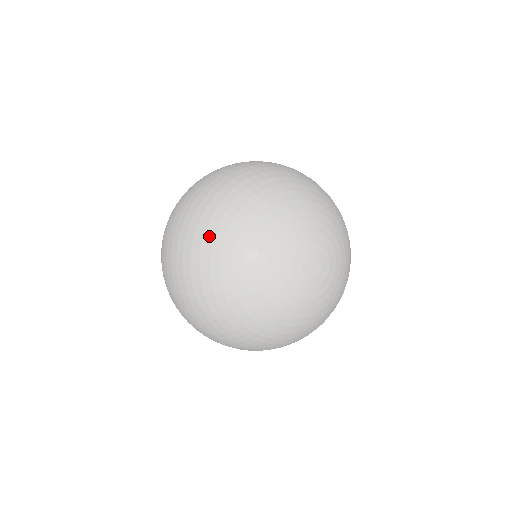
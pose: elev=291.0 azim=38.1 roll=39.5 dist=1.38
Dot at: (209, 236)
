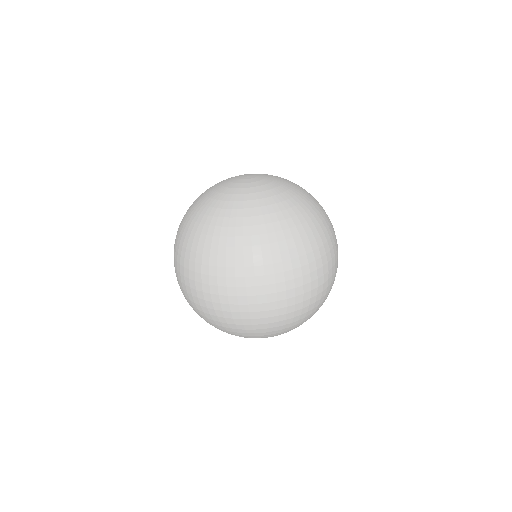
Dot at: (227, 330)
